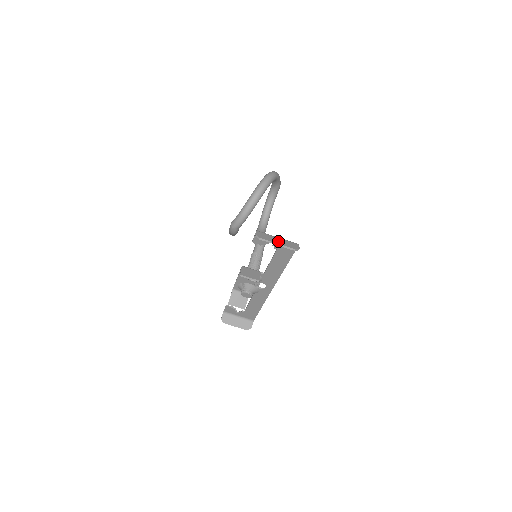
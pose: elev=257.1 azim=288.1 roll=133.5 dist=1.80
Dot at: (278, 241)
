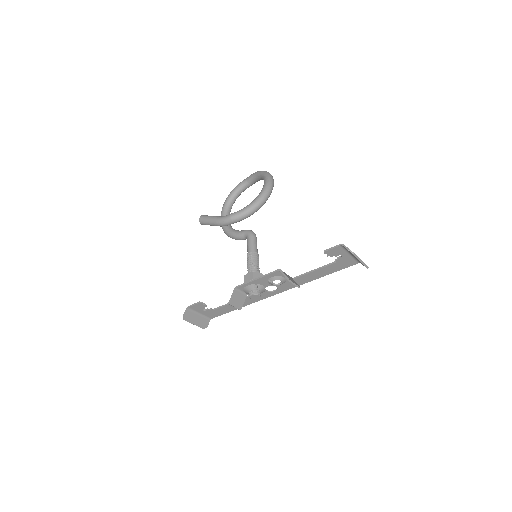
Dot at: occluded
